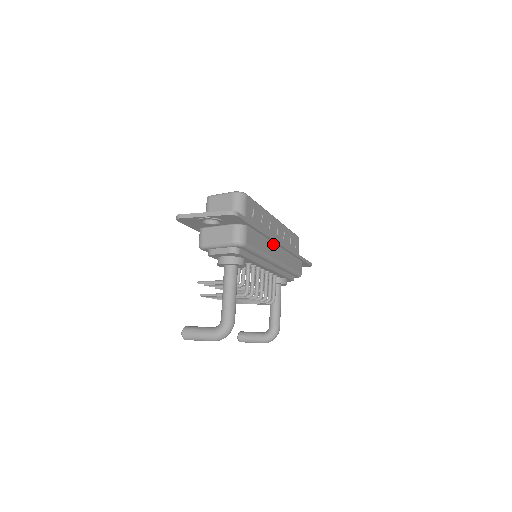
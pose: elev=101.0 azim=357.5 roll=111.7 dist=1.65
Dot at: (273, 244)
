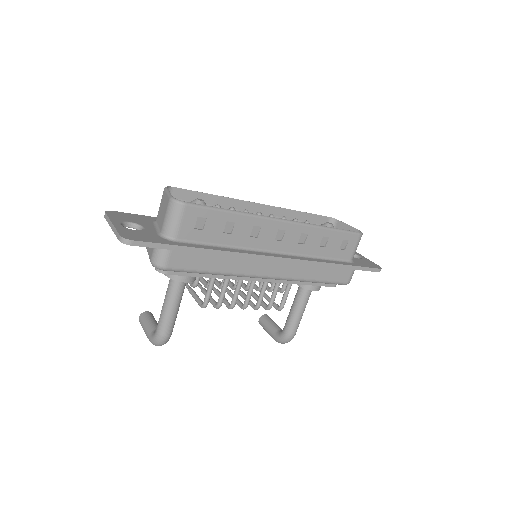
Dot at: (255, 258)
